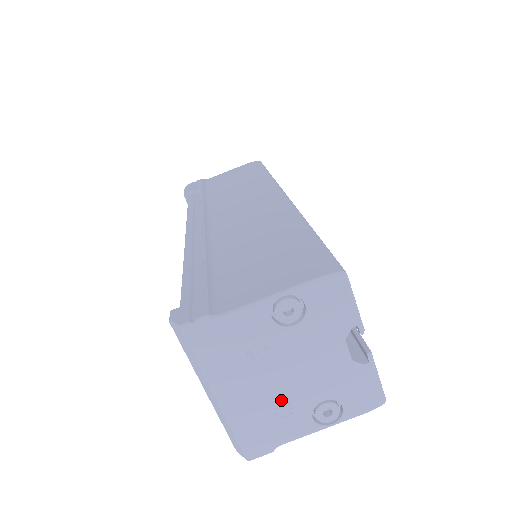
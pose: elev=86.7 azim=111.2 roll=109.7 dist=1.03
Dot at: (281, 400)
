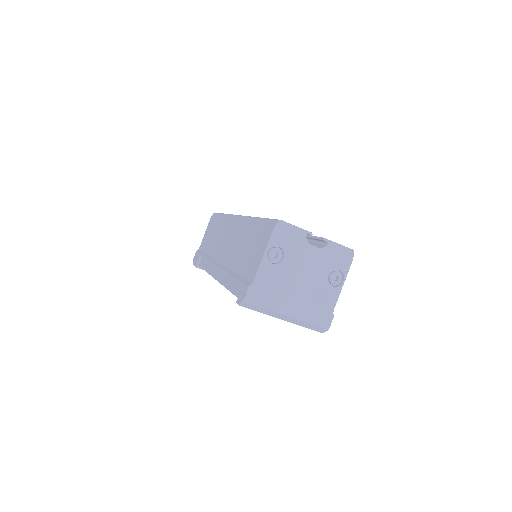
Dot at: (312, 292)
